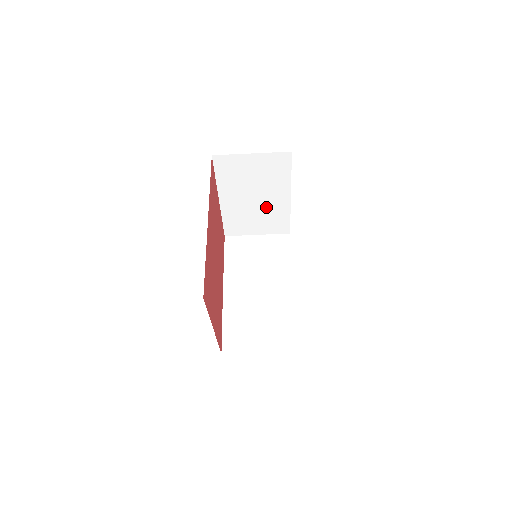
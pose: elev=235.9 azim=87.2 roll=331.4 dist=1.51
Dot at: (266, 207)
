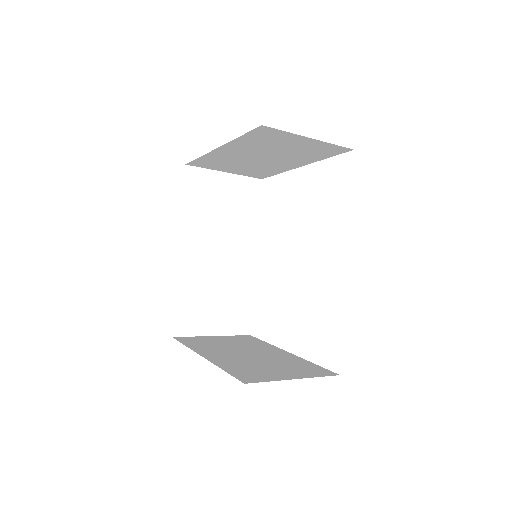
Dot at: (264, 164)
